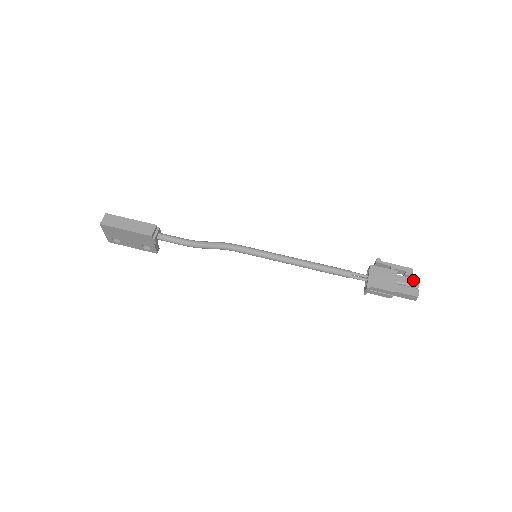
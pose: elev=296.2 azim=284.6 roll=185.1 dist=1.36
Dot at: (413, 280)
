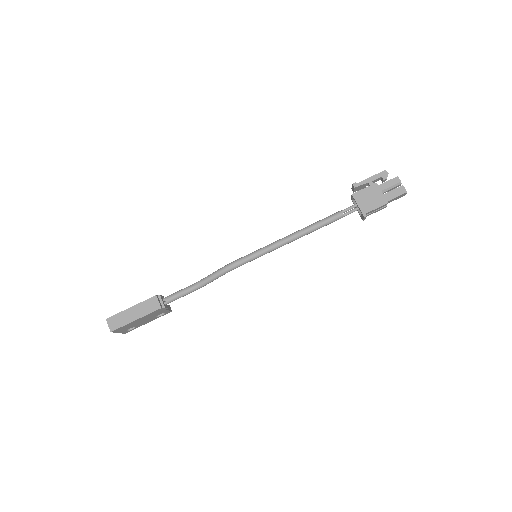
Dot at: (393, 180)
